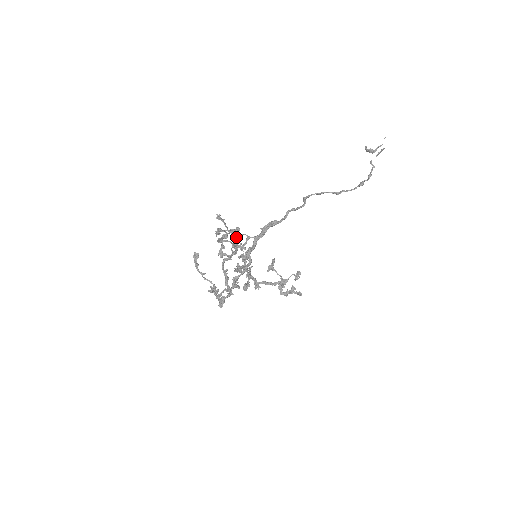
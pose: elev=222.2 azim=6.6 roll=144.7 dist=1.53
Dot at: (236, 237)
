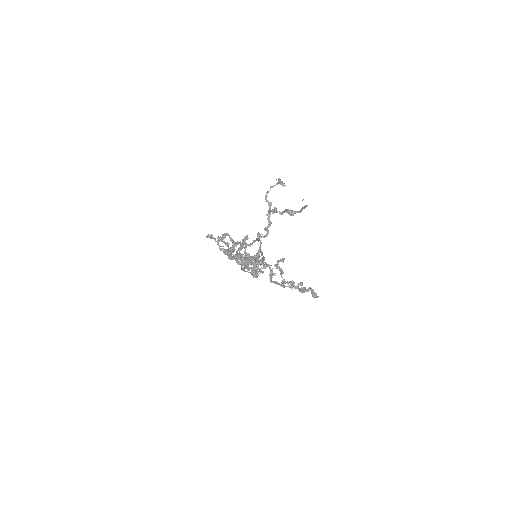
Dot at: occluded
